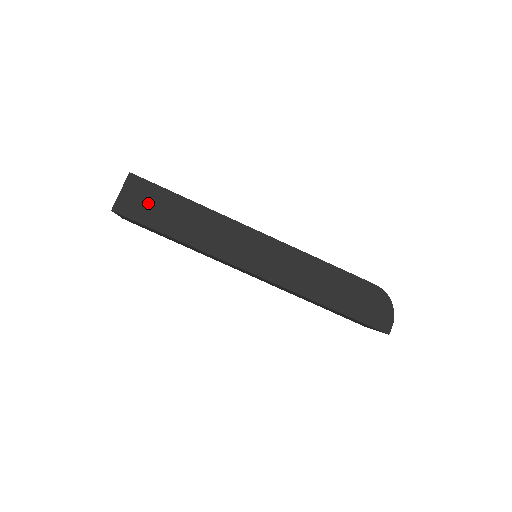
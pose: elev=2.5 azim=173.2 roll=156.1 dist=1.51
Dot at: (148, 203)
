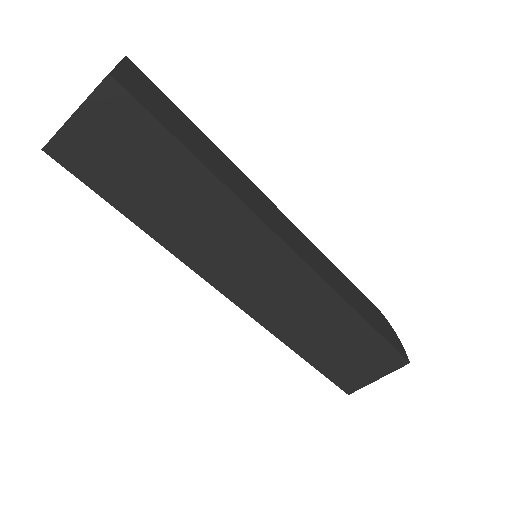
Dot at: (158, 102)
